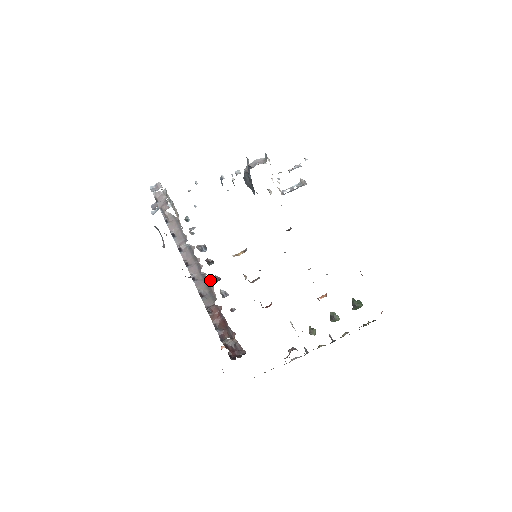
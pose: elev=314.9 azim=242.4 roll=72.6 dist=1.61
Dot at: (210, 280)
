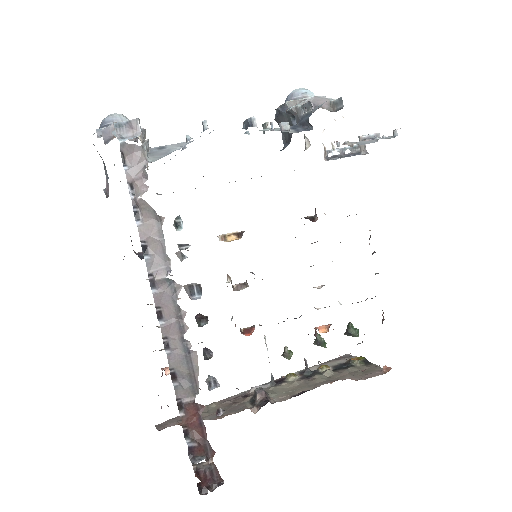
Dot at: (195, 357)
